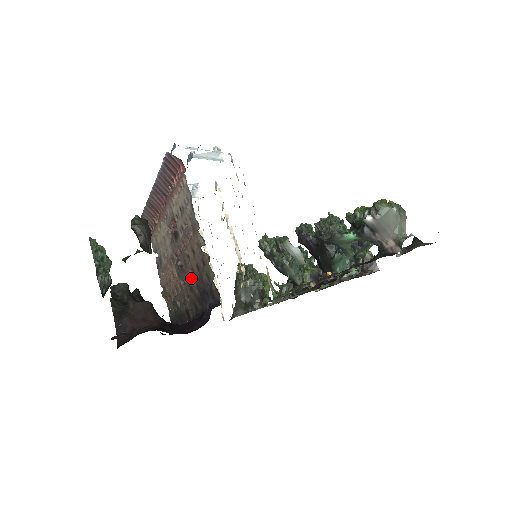
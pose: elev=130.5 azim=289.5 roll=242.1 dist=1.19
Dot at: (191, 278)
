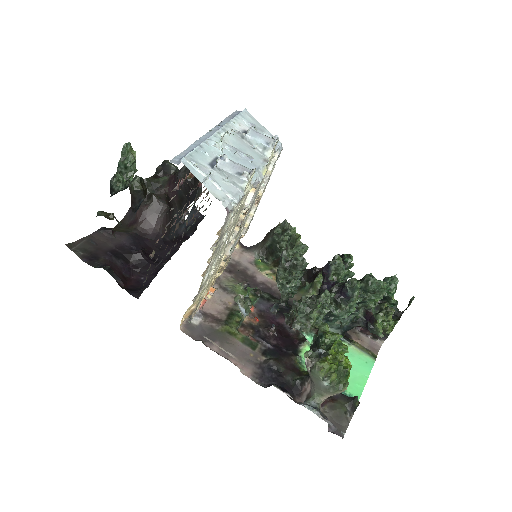
Dot at: occluded
